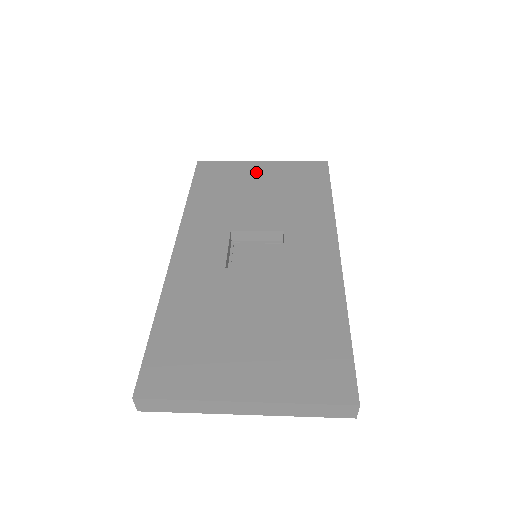
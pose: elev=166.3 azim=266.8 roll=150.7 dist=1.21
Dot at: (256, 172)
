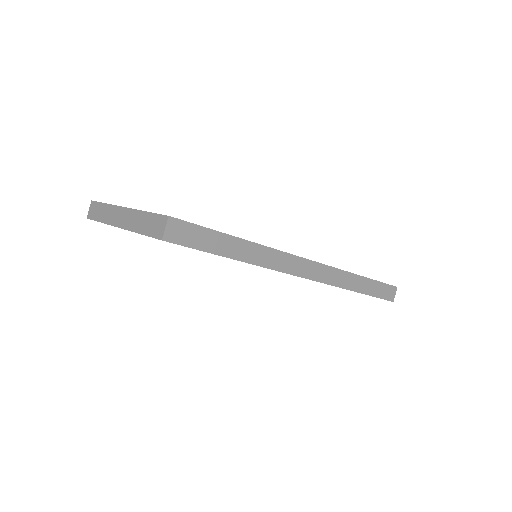
Dot at: occluded
